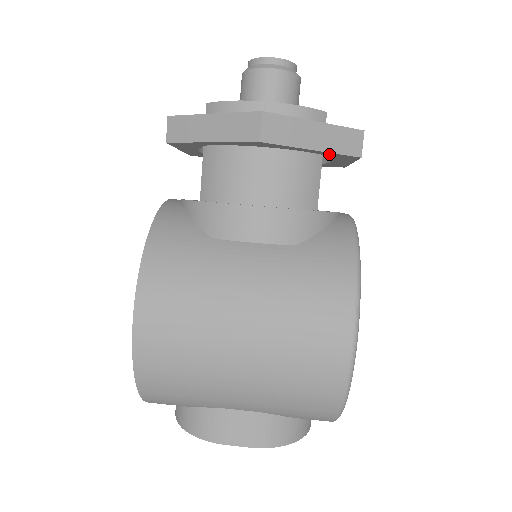
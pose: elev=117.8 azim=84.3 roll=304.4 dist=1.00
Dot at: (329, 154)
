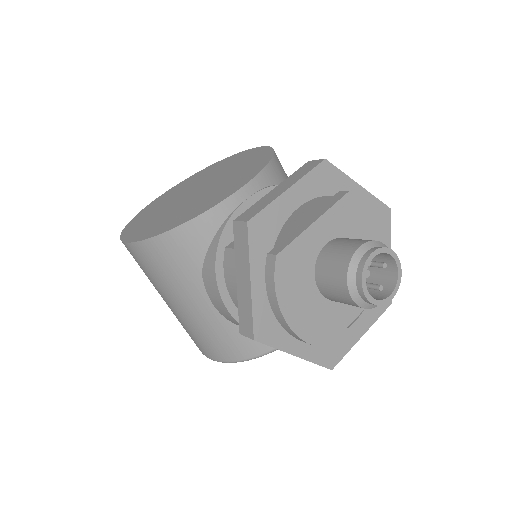
Dot at: occluded
